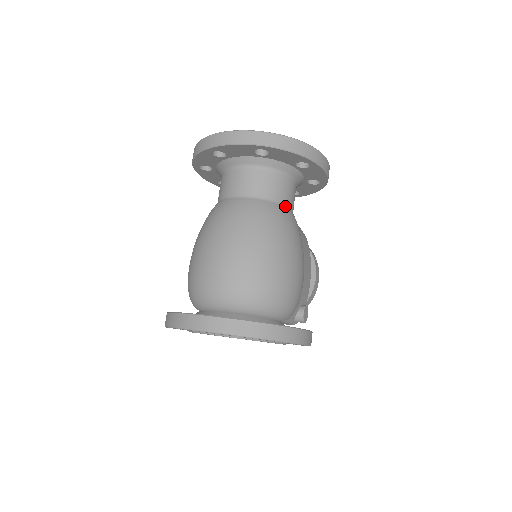
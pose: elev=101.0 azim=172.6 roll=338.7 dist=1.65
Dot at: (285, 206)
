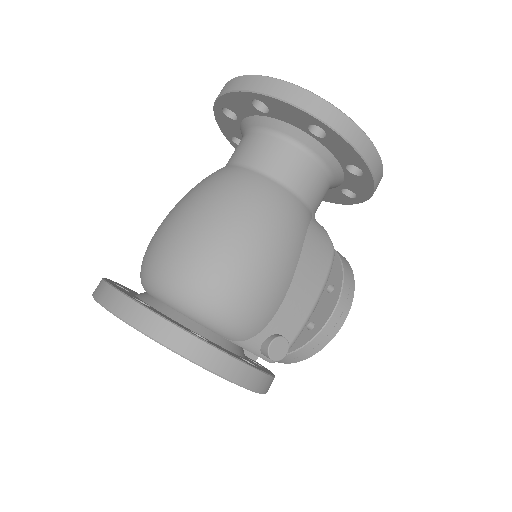
Dot at: (284, 186)
